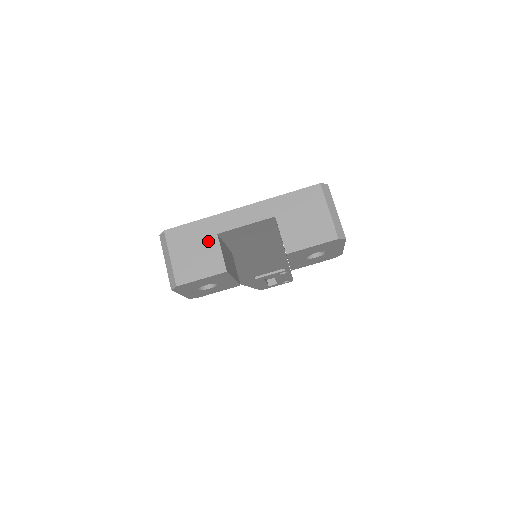
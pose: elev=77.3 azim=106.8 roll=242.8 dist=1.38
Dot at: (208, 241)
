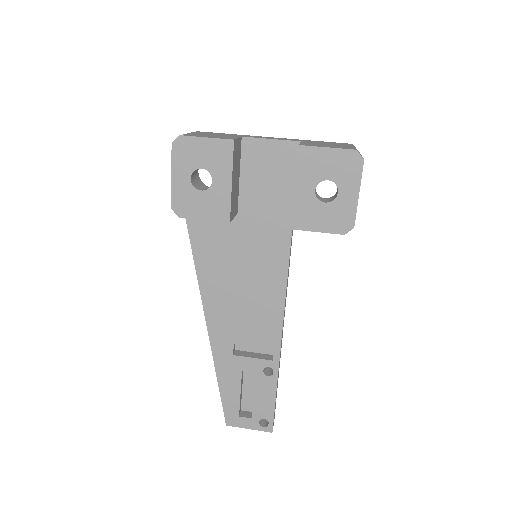
Dot at: (230, 136)
